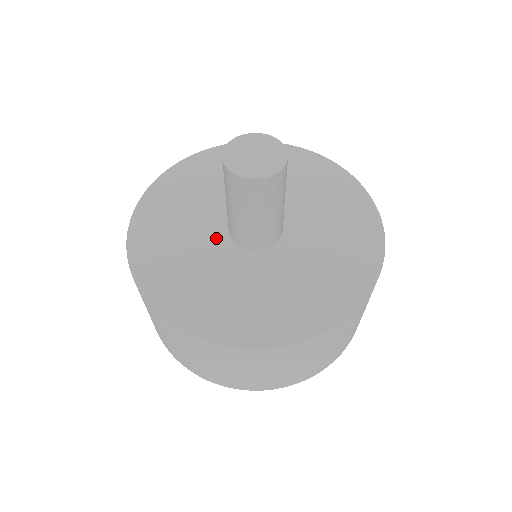
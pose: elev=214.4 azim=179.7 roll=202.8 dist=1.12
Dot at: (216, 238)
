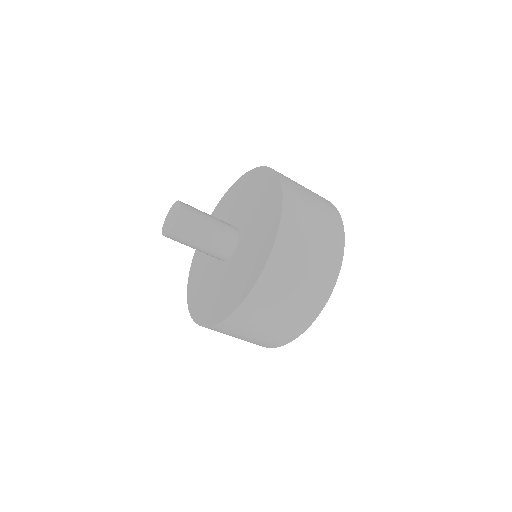
Dot at: (219, 270)
